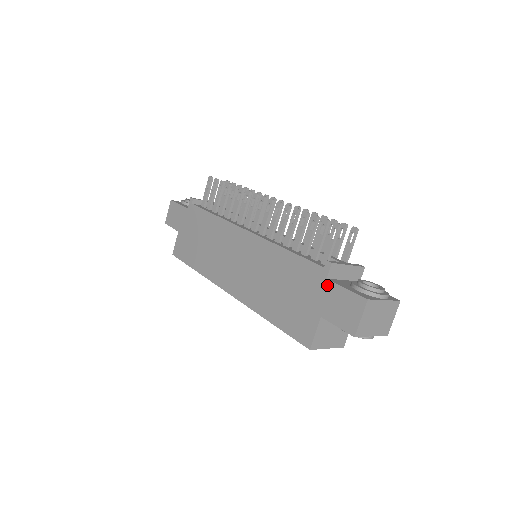
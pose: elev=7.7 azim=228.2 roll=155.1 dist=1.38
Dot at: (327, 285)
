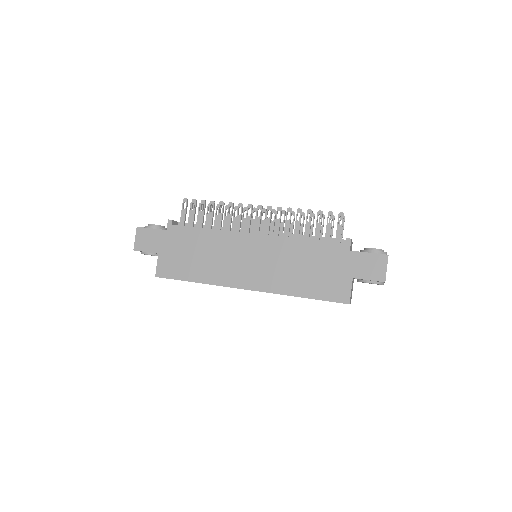
Dot at: (352, 255)
